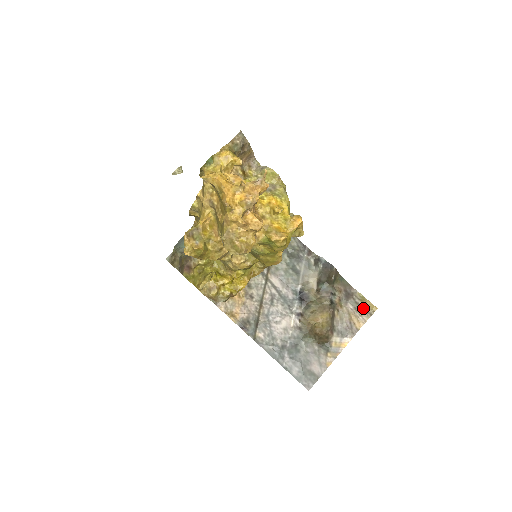
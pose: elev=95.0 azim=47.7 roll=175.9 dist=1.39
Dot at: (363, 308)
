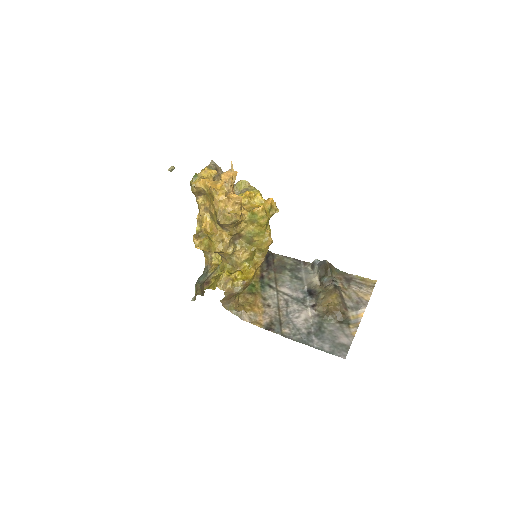
Dot at: (364, 284)
